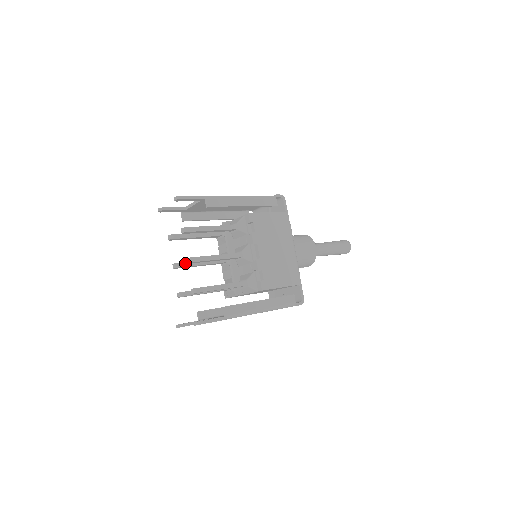
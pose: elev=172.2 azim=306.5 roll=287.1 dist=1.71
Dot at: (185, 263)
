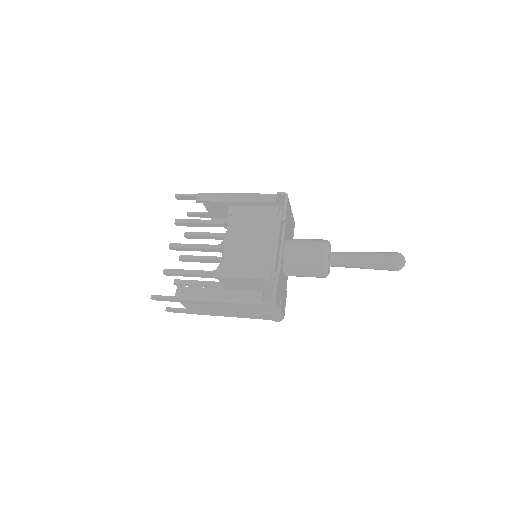
Dot at: (188, 256)
